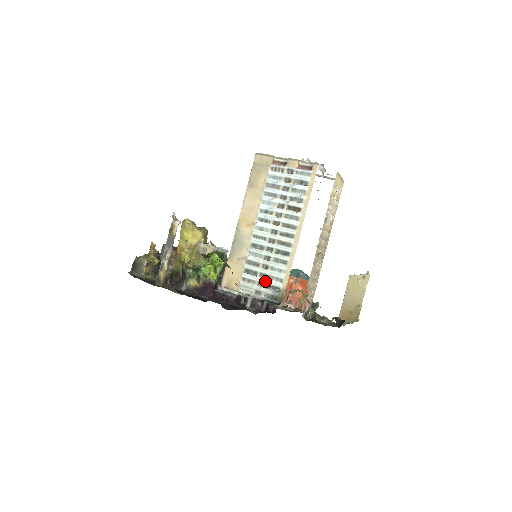
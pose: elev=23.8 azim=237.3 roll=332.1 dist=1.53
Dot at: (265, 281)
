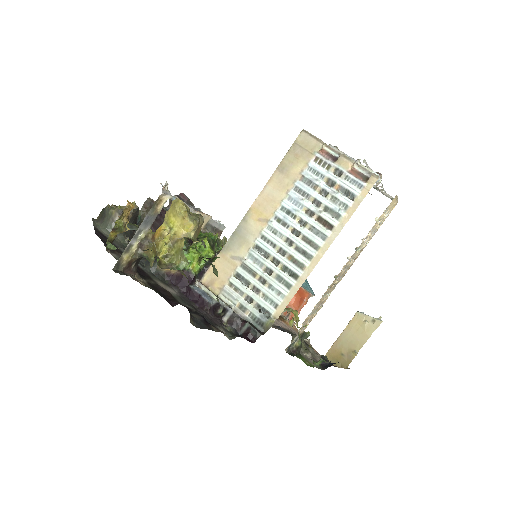
Dot at: (256, 298)
